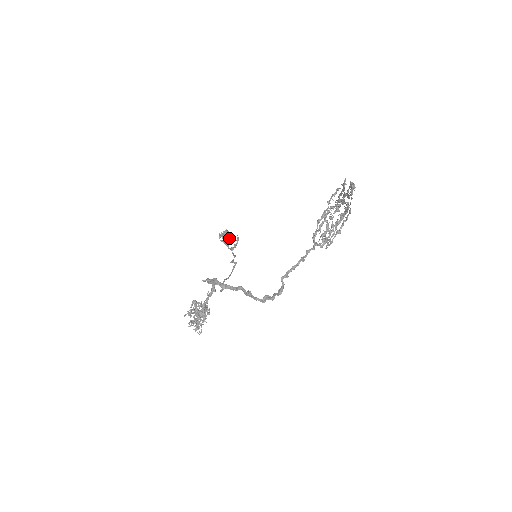
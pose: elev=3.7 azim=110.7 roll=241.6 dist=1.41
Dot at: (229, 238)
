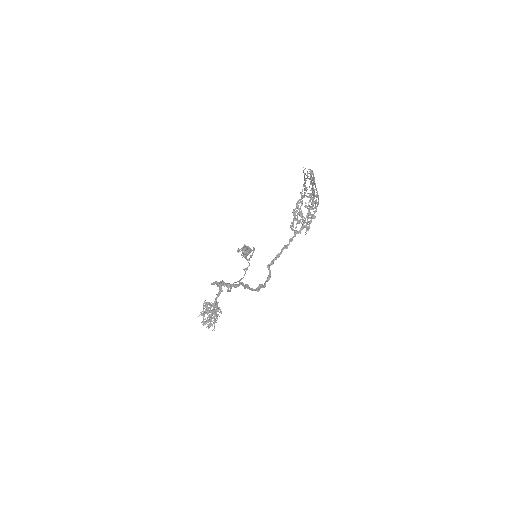
Dot at: (246, 251)
